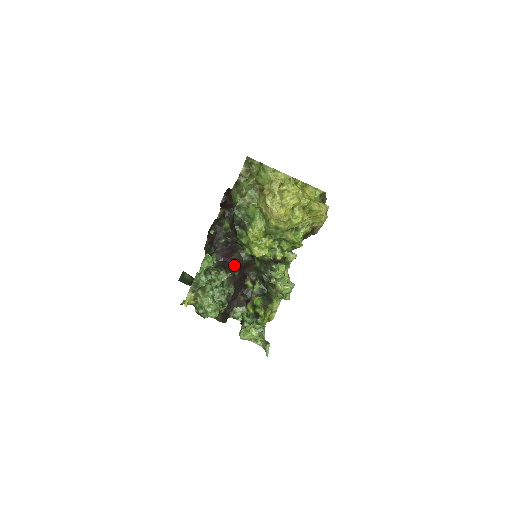
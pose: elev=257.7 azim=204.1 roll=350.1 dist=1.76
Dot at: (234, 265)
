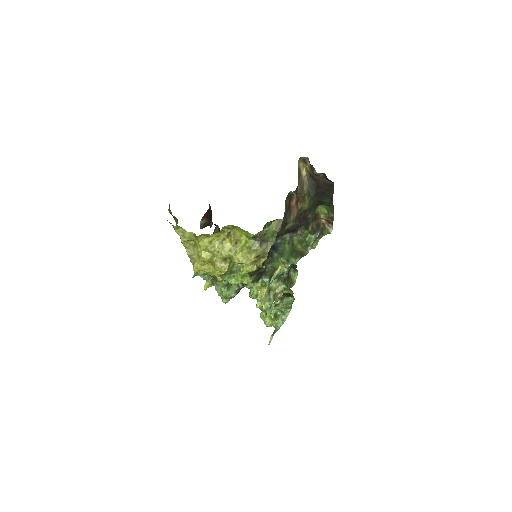
Dot at: occluded
